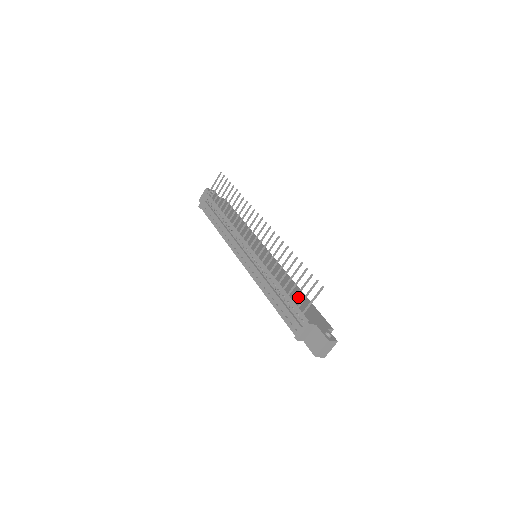
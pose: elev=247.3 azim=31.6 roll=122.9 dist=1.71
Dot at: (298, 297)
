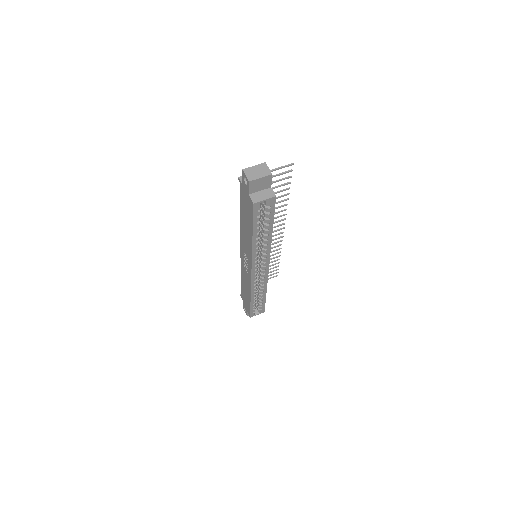
Dot at: occluded
